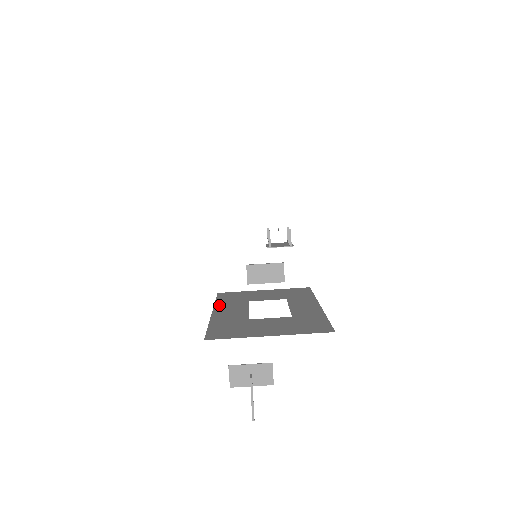
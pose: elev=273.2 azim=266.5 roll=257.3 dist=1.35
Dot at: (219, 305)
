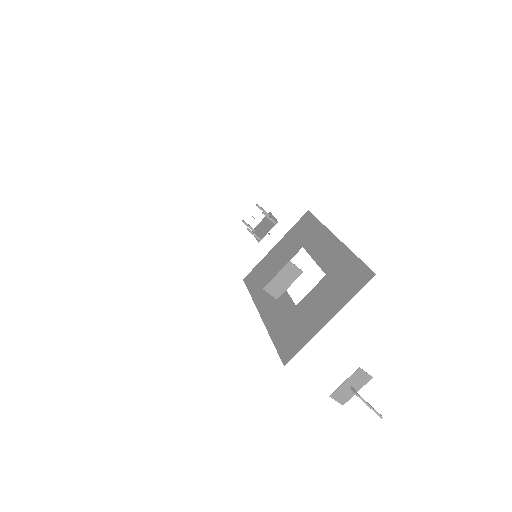
Dot at: (258, 300)
